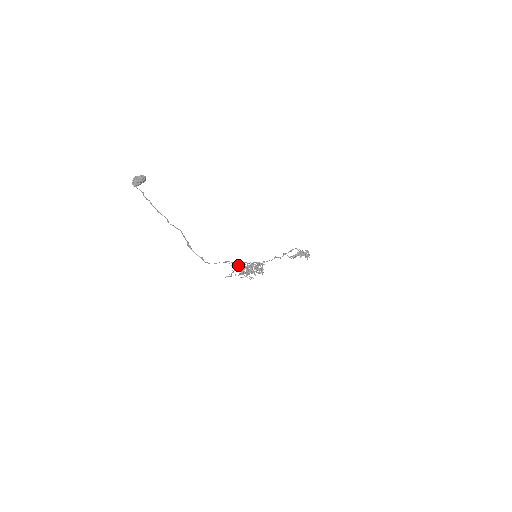
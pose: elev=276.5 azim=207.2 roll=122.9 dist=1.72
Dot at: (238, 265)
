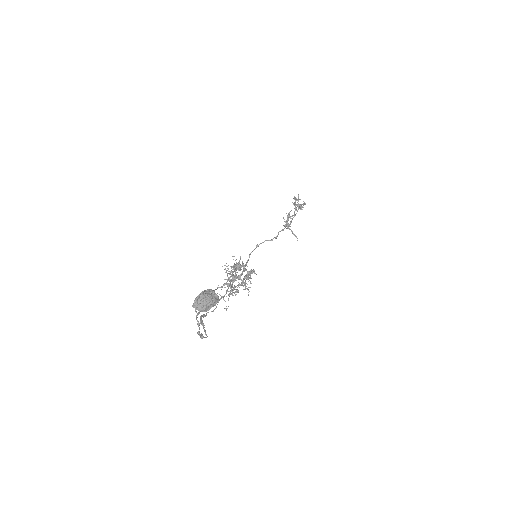
Dot at: (232, 287)
